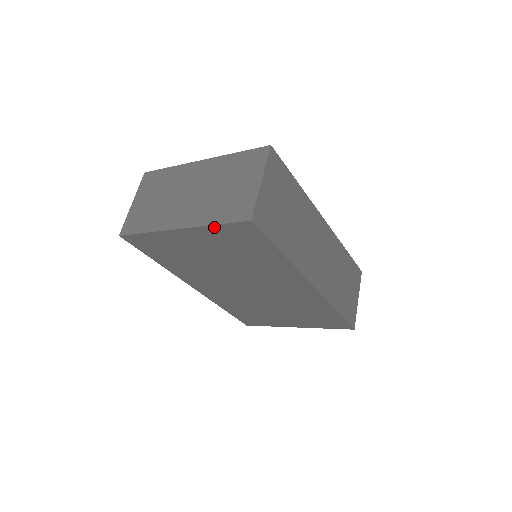
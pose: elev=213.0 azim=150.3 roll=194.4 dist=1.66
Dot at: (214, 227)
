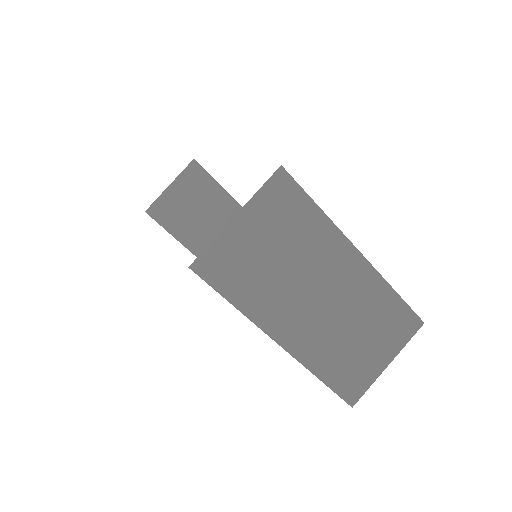
Dot at: (315, 375)
